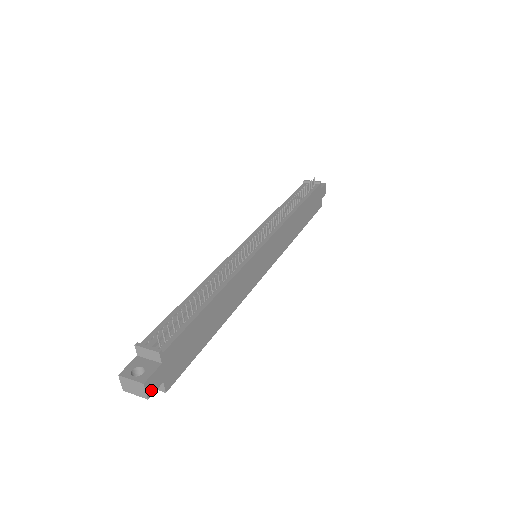
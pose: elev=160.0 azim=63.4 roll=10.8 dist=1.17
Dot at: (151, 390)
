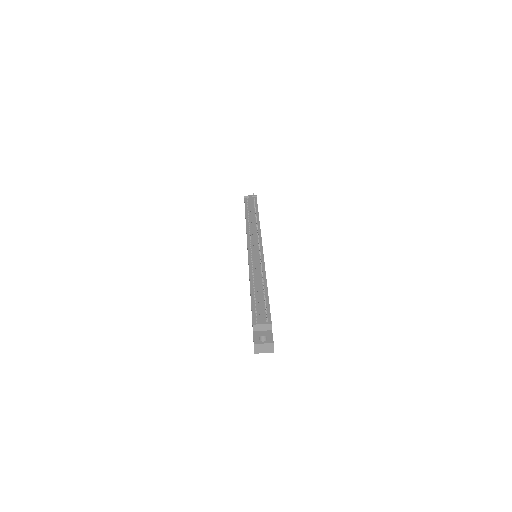
Dot at: (273, 347)
